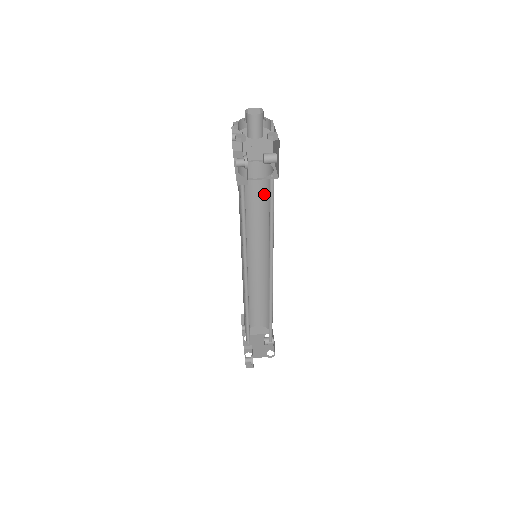
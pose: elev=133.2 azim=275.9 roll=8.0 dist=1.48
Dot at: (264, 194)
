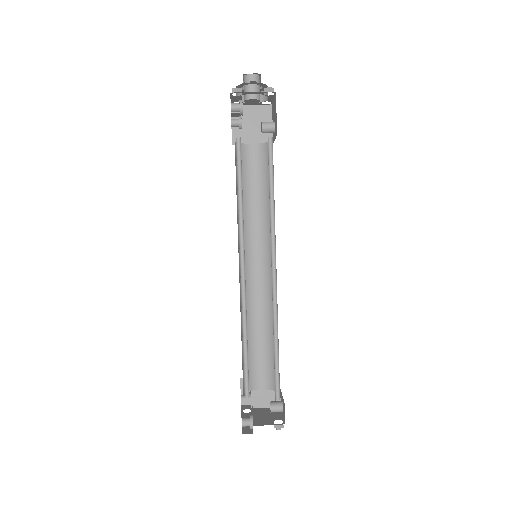
Dot at: (264, 181)
